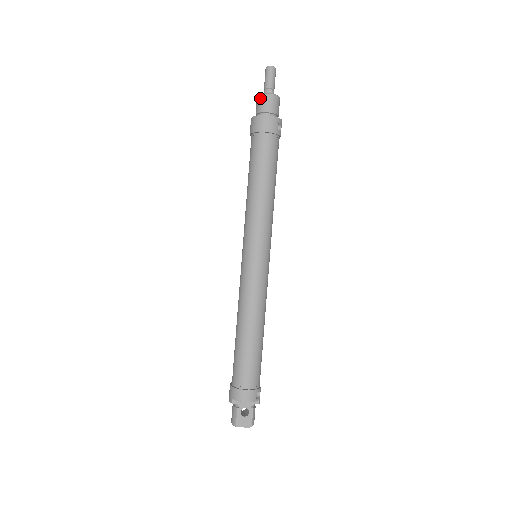
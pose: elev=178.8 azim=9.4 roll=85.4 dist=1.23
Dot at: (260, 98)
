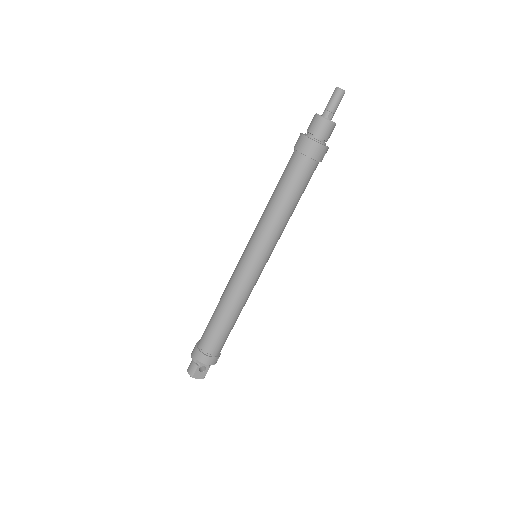
Dot at: (320, 121)
